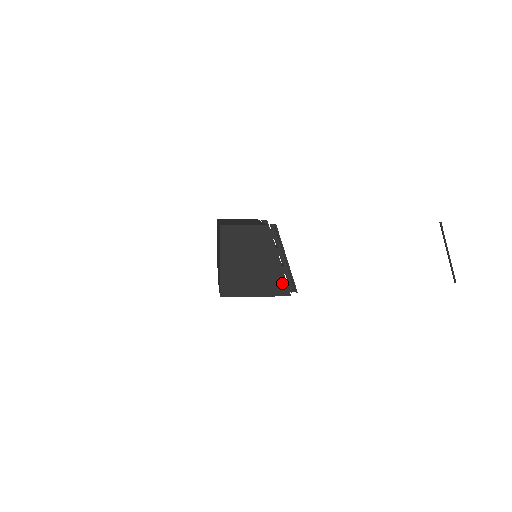
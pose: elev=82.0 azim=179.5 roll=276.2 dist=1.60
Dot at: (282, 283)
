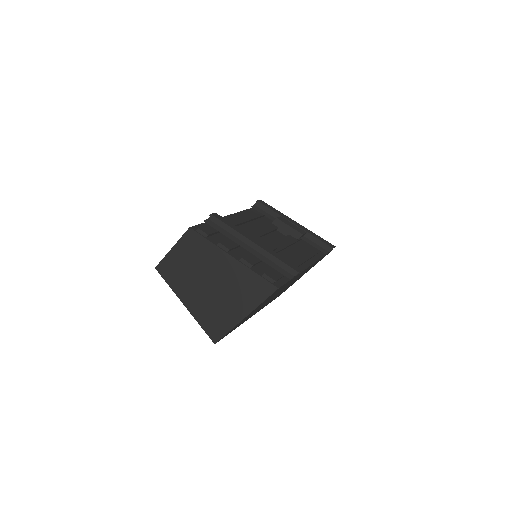
Dot at: (256, 280)
